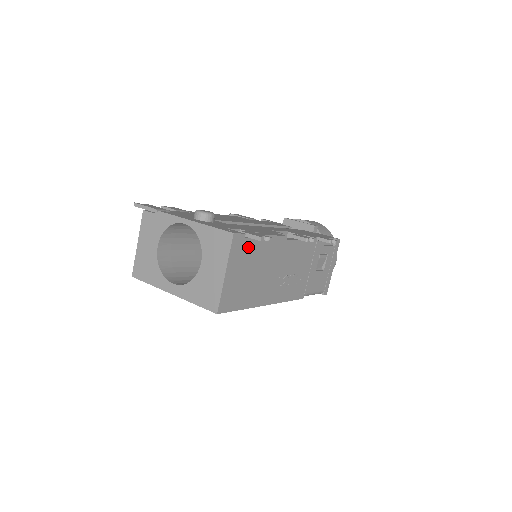
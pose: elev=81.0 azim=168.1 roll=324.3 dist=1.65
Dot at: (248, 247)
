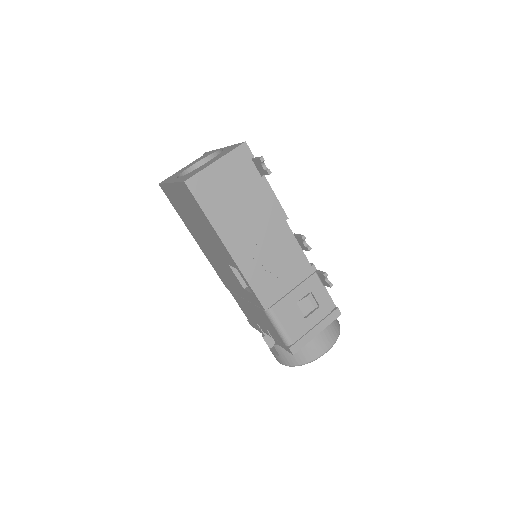
Dot at: (249, 171)
